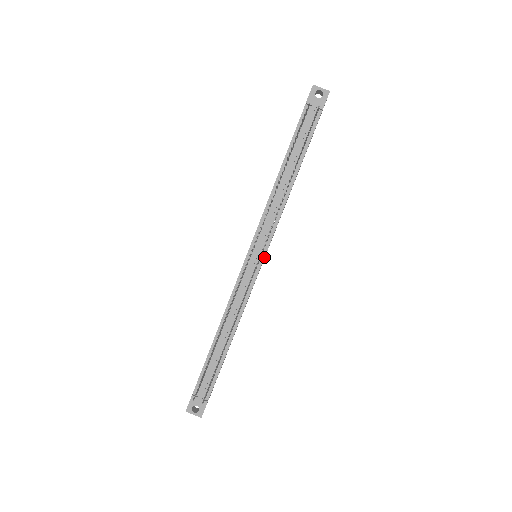
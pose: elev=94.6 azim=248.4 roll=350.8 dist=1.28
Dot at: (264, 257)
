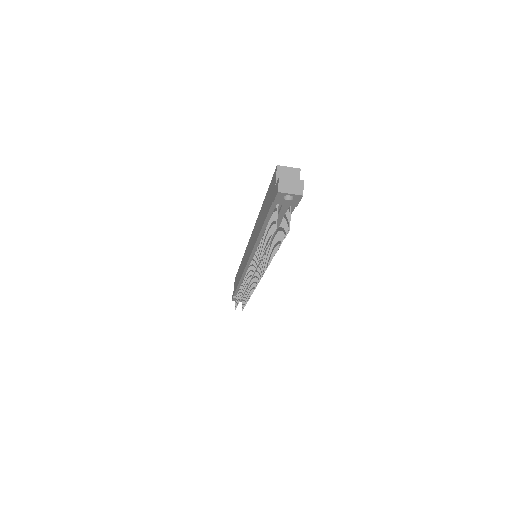
Dot at: occluded
